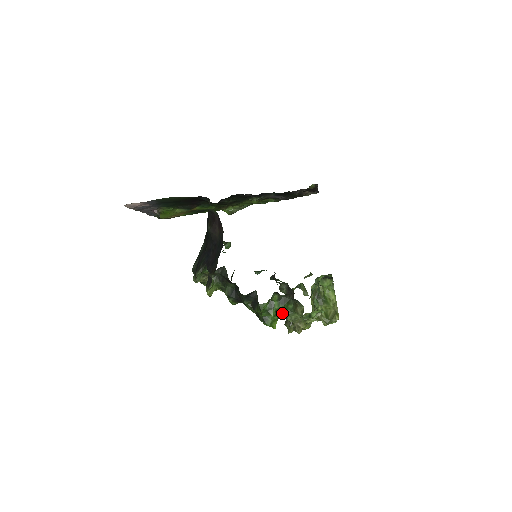
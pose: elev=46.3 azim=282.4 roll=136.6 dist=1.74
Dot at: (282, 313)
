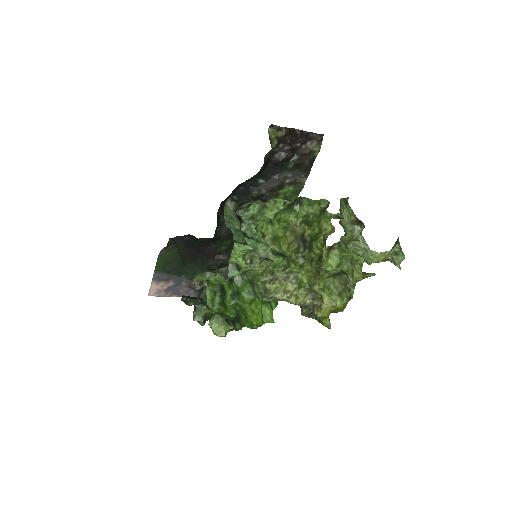
Dot at: (241, 294)
